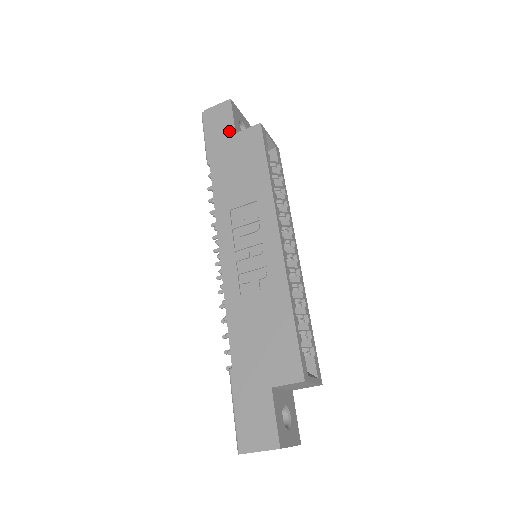
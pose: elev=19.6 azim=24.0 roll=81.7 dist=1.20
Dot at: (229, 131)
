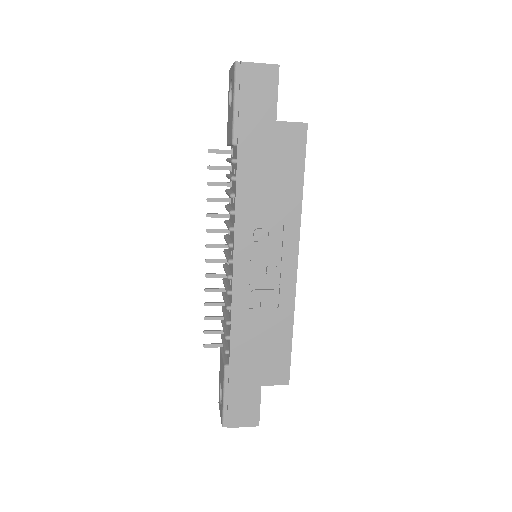
Dot at: (269, 114)
